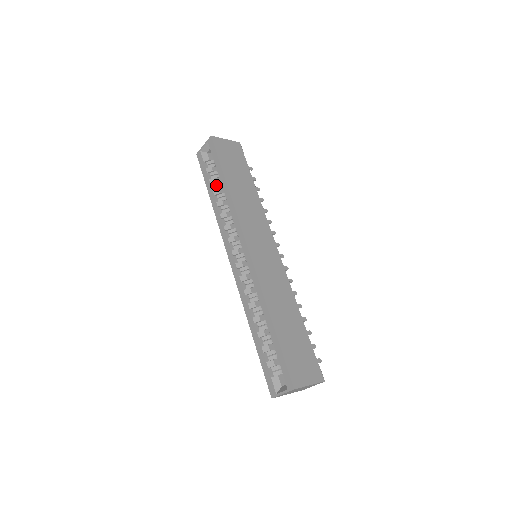
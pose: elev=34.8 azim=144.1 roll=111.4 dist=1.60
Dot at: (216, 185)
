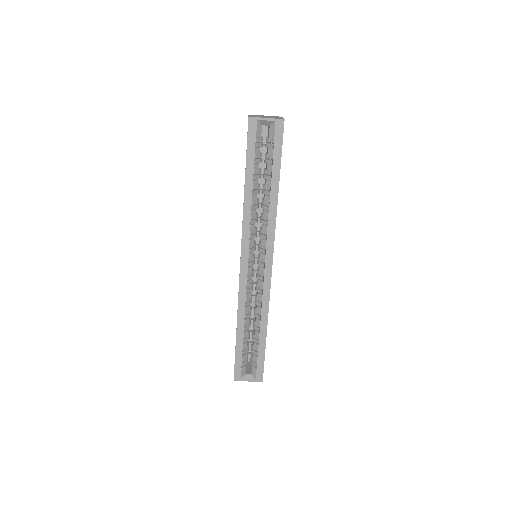
Dot at: (257, 173)
